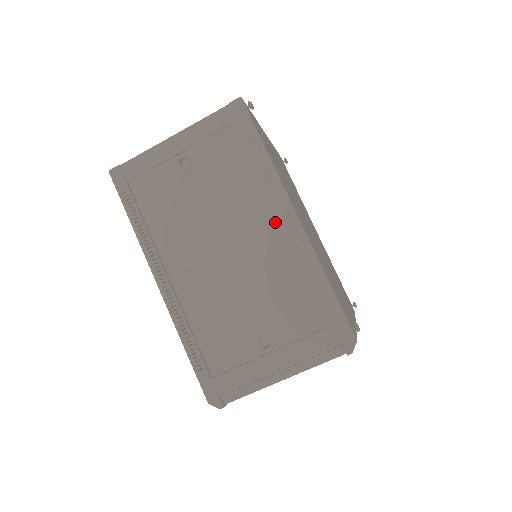
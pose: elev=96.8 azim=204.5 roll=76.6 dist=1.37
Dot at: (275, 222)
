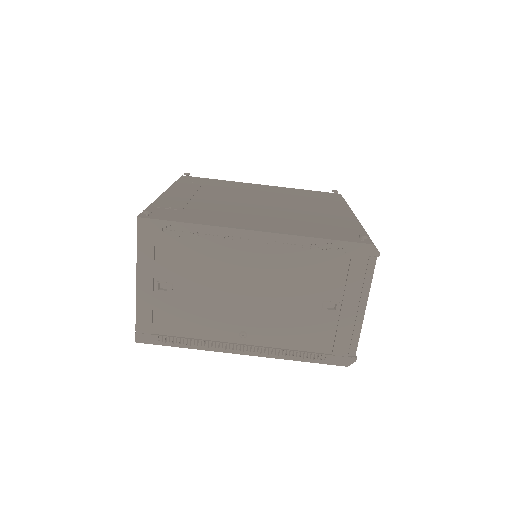
Dot at: (250, 249)
